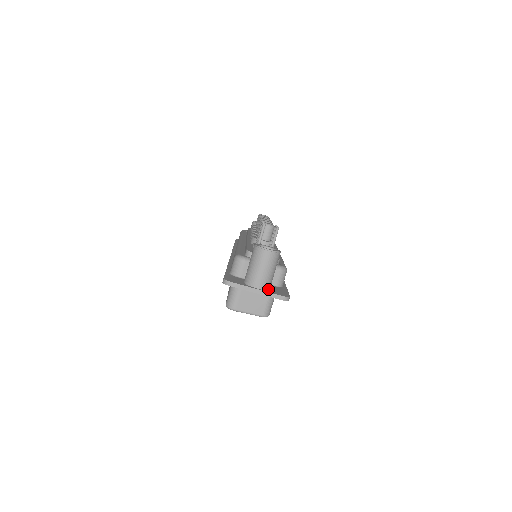
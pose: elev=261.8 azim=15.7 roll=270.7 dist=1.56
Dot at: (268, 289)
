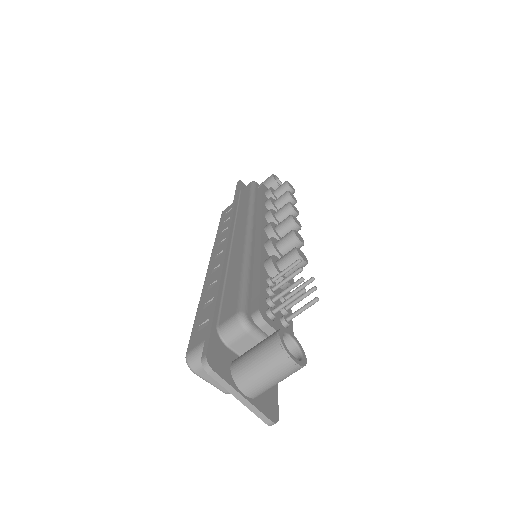
Dot at: (257, 396)
